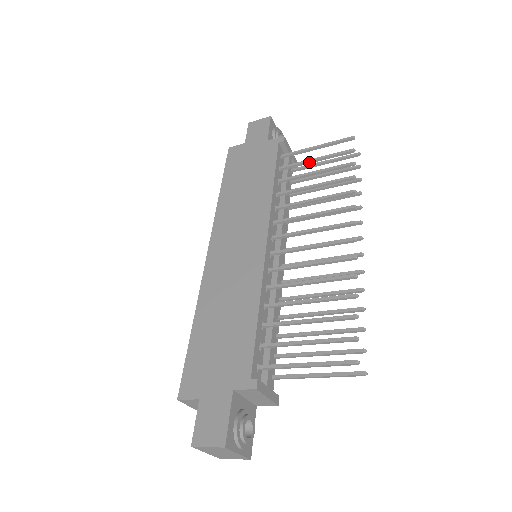
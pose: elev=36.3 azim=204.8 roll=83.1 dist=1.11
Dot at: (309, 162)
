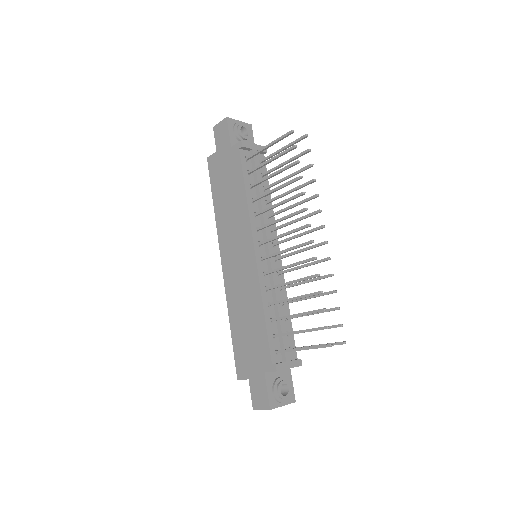
Dot at: (267, 163)
